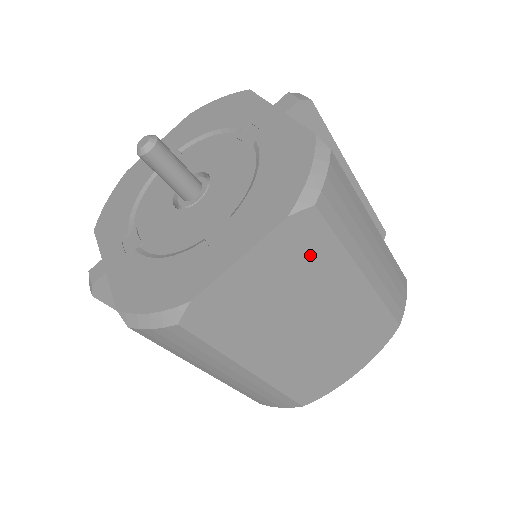
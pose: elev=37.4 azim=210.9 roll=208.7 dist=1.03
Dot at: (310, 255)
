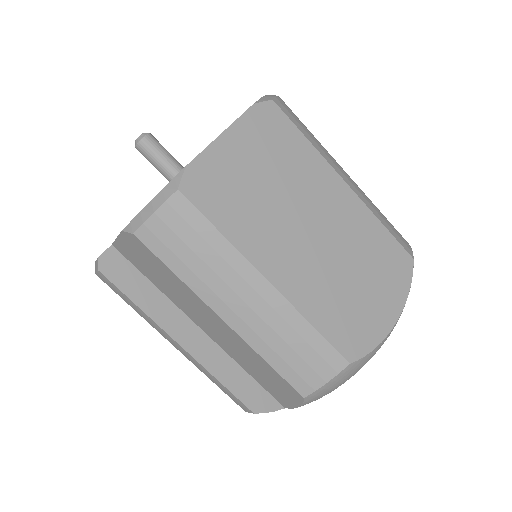
Dot at: (285, 146)
